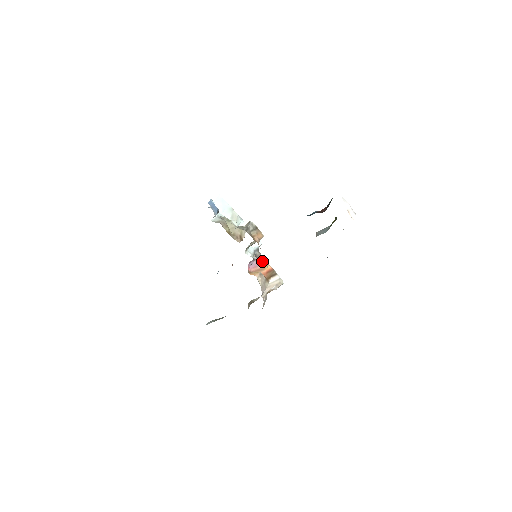
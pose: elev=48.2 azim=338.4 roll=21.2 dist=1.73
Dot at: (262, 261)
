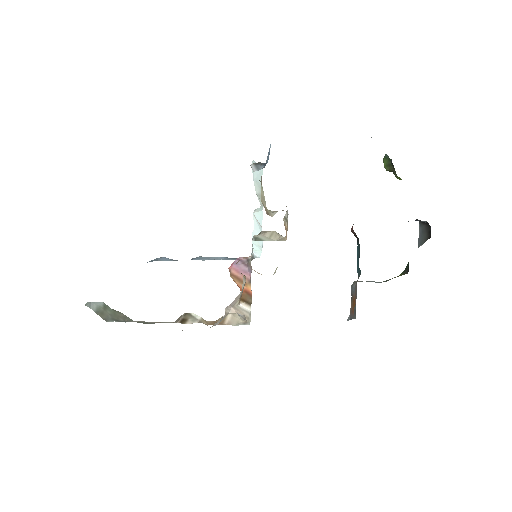
Dot at: (249, 274)
